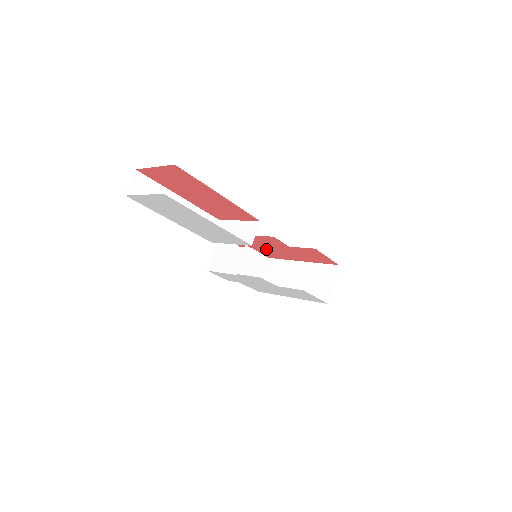
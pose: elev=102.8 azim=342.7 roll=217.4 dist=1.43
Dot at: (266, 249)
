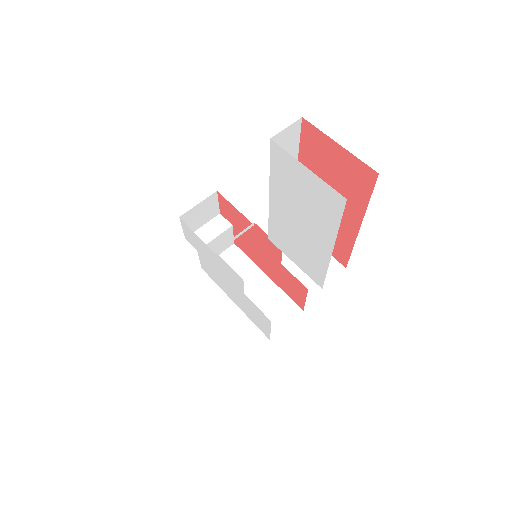
Dot at: (248, 241)
